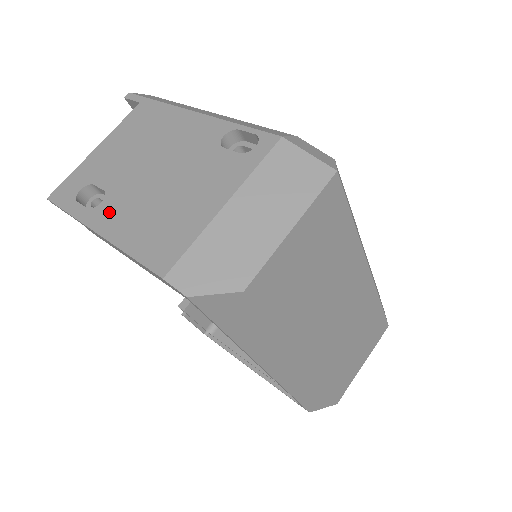
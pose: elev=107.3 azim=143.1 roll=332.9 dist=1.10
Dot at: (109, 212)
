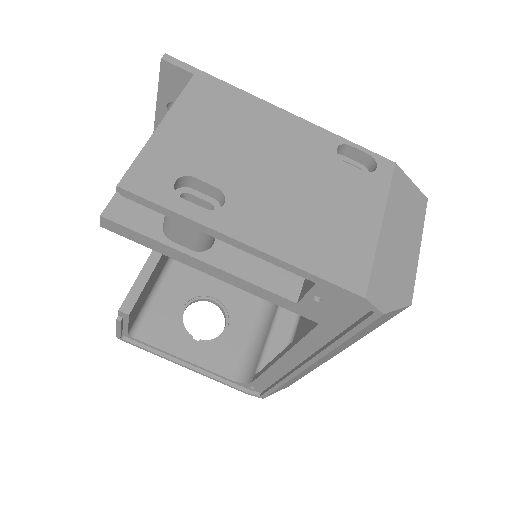
Dot at: (246, 218)
